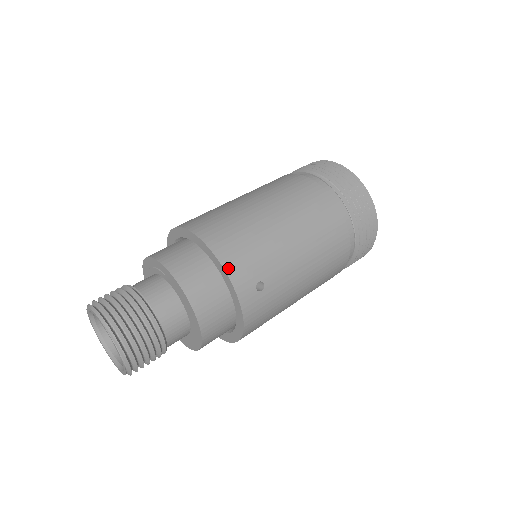
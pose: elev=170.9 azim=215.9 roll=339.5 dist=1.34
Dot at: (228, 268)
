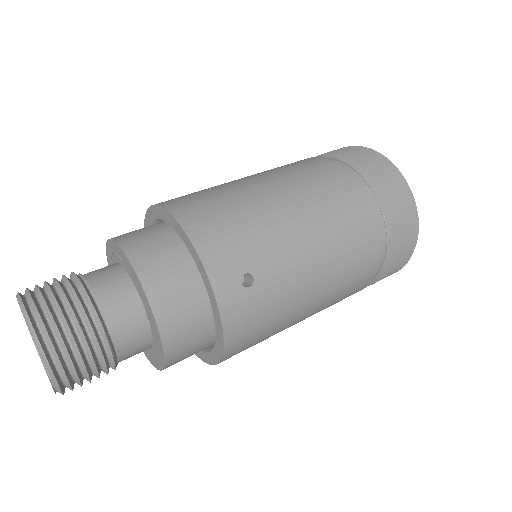
Dot at: (202, 250)
